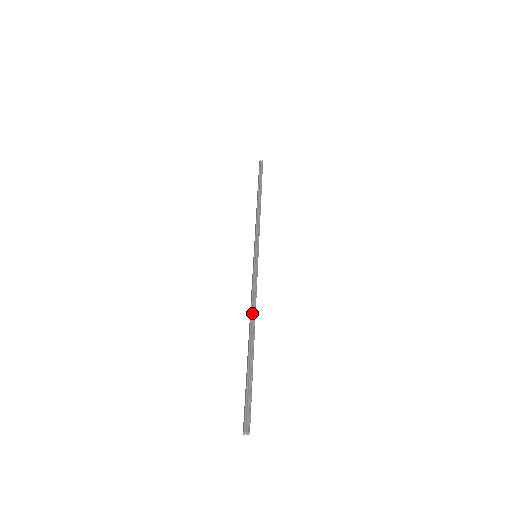
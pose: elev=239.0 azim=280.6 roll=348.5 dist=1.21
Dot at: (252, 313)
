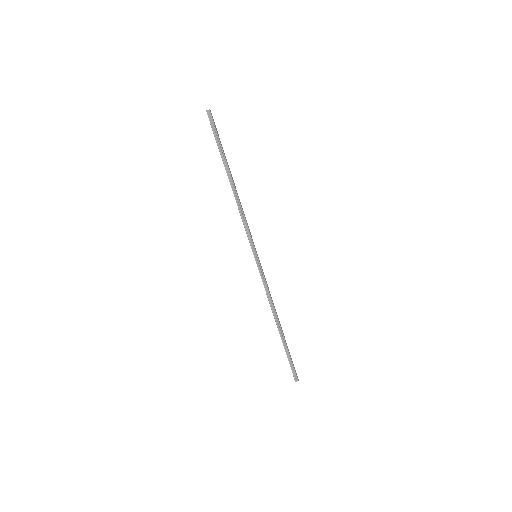
Dot at: (273, 311)
